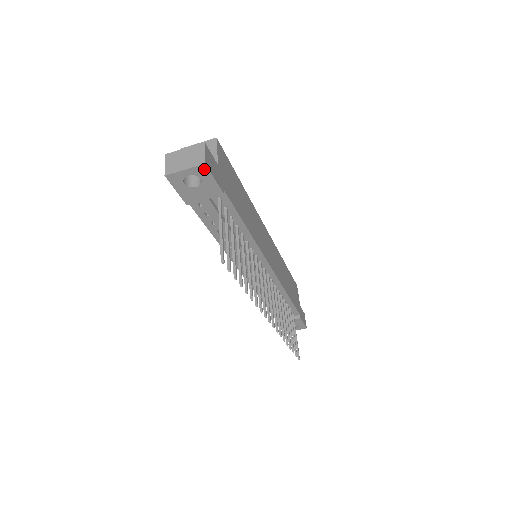
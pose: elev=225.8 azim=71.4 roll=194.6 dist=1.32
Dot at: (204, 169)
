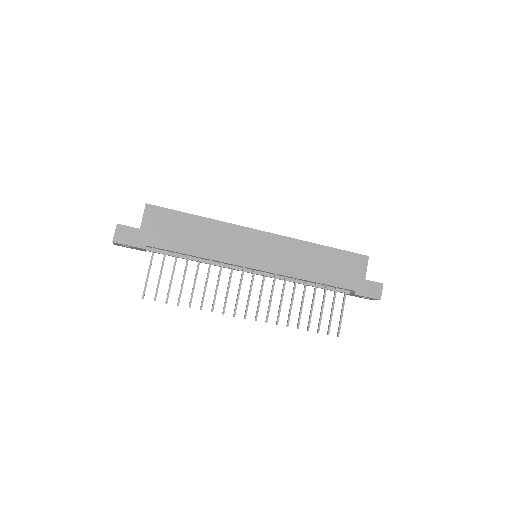
Dot at: (117, 243)
